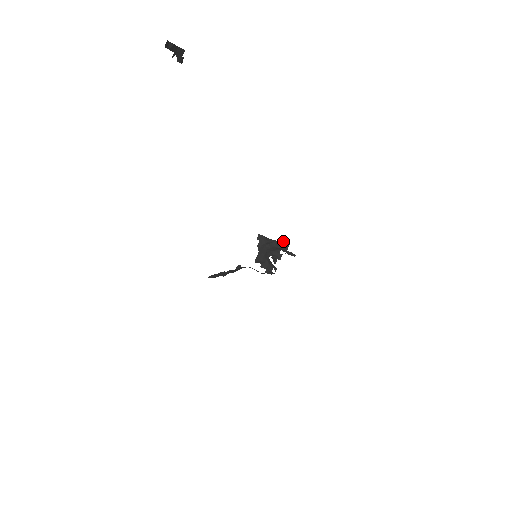
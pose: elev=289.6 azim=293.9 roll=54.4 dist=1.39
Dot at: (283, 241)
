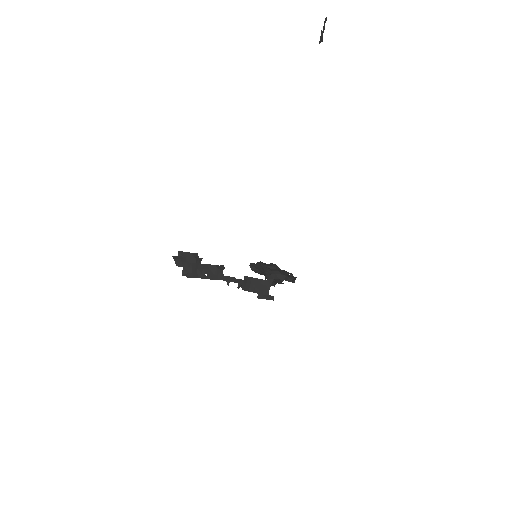
Dot at: occluded
